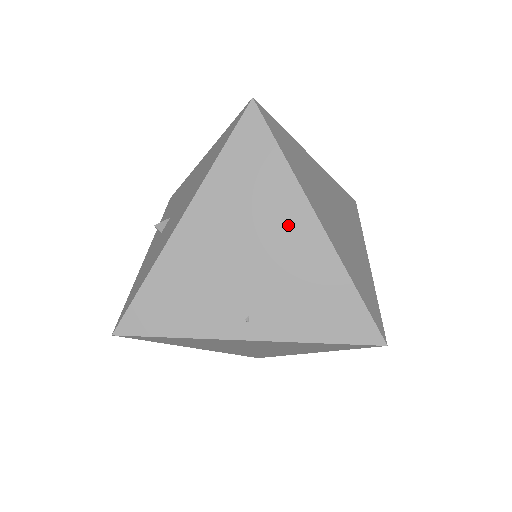
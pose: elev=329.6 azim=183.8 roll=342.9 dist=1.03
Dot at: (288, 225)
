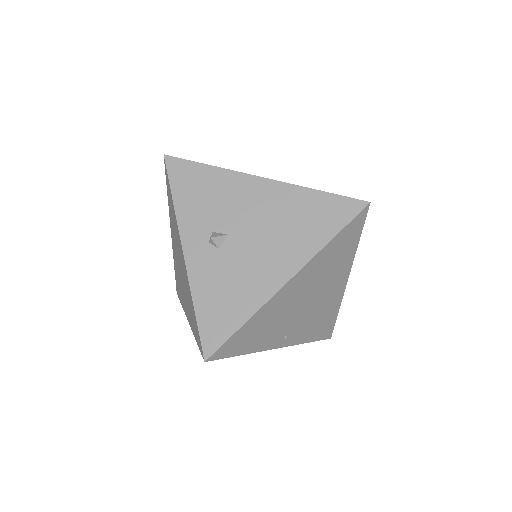
Dot at: (335, 283)
